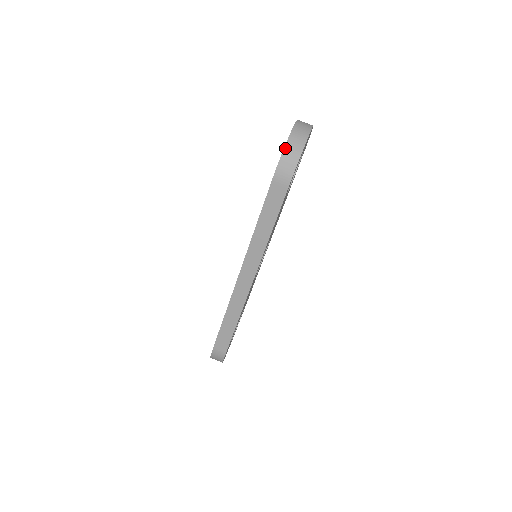
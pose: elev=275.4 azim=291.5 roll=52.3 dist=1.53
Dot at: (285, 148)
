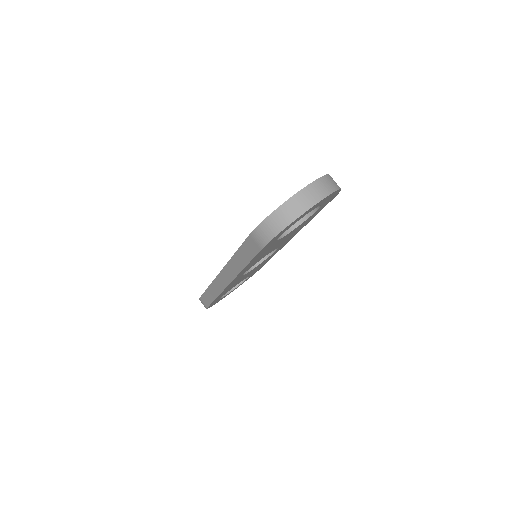
Dot at: (271, 214)
